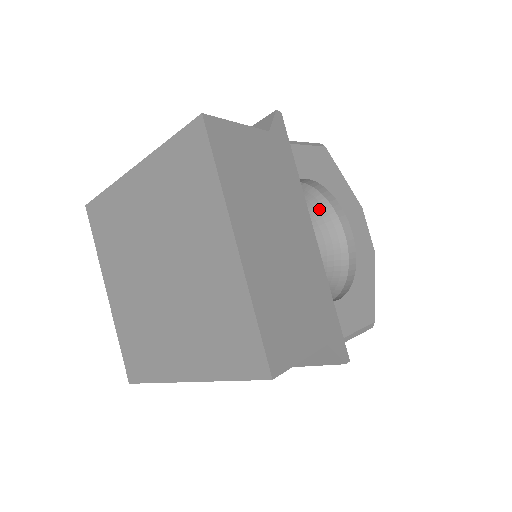
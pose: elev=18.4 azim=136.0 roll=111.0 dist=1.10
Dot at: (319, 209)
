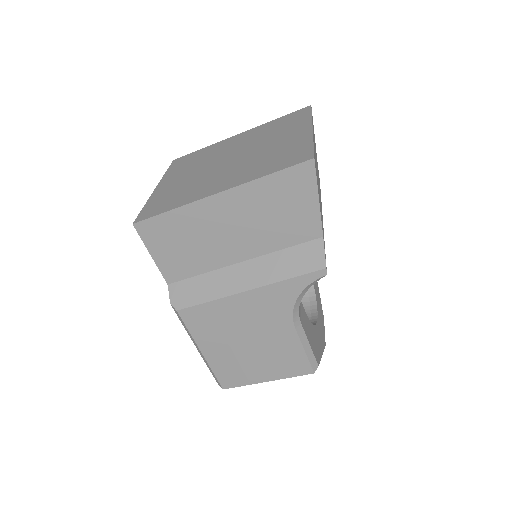
Dot at: occluded
